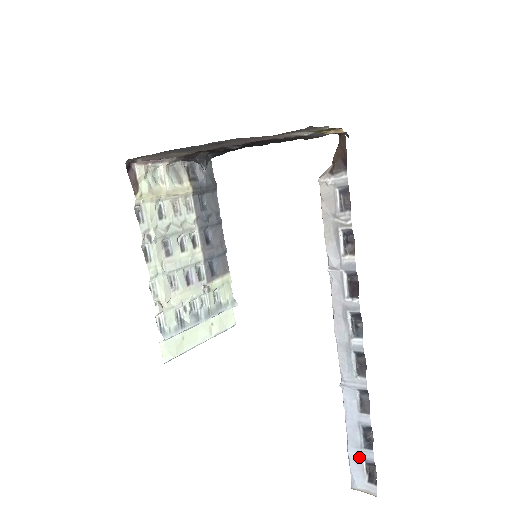
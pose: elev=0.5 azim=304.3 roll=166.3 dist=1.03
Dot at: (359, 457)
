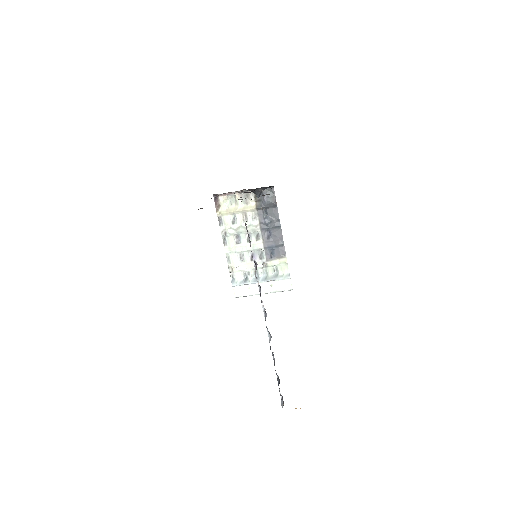
Dot at: occluded
